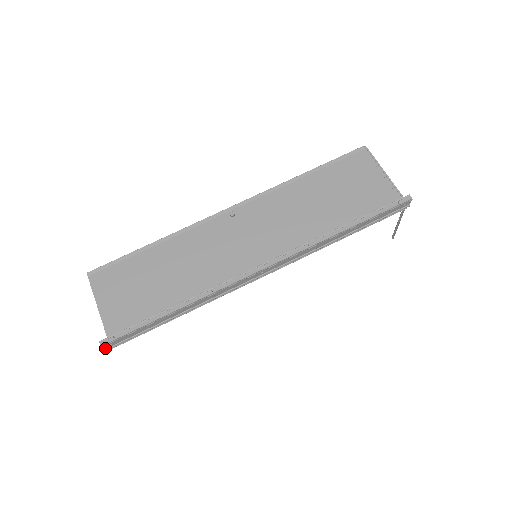
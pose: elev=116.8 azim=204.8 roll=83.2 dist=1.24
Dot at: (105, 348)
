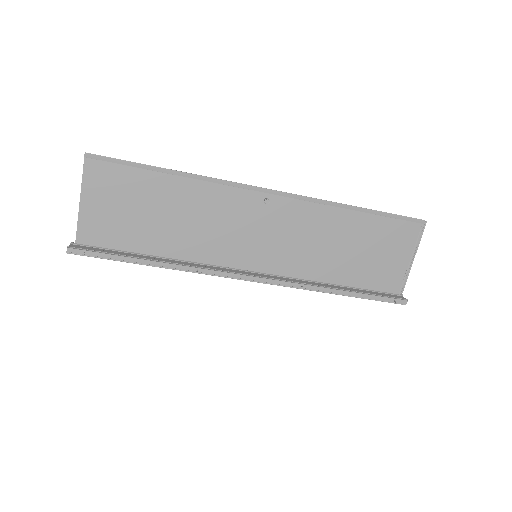
Dot at: occluded
